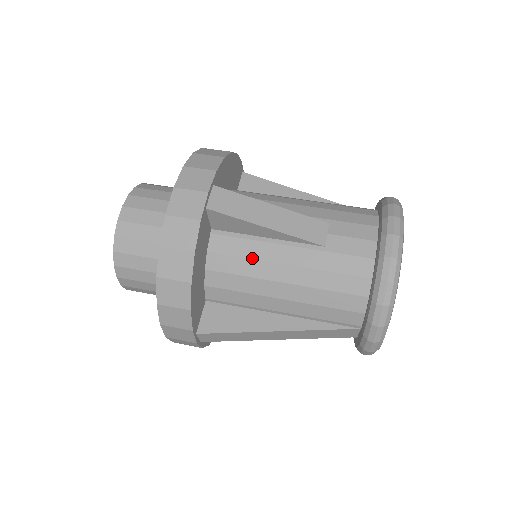
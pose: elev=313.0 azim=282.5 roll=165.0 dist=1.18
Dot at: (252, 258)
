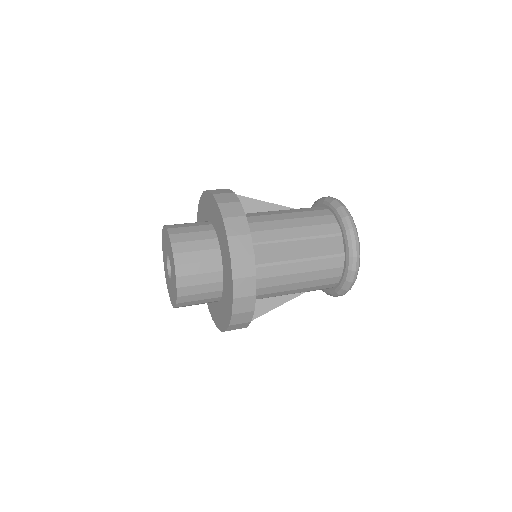
Dot at: (262, 215)
